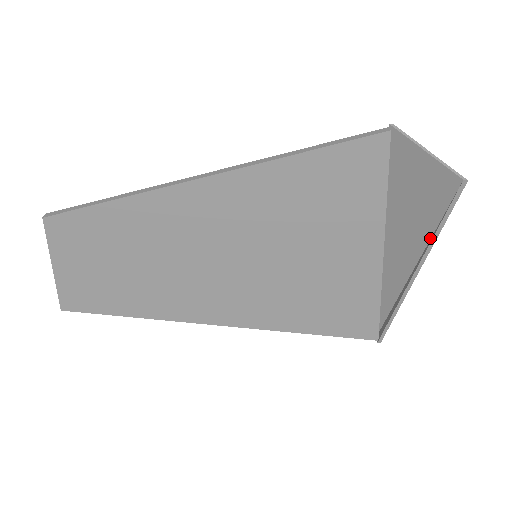
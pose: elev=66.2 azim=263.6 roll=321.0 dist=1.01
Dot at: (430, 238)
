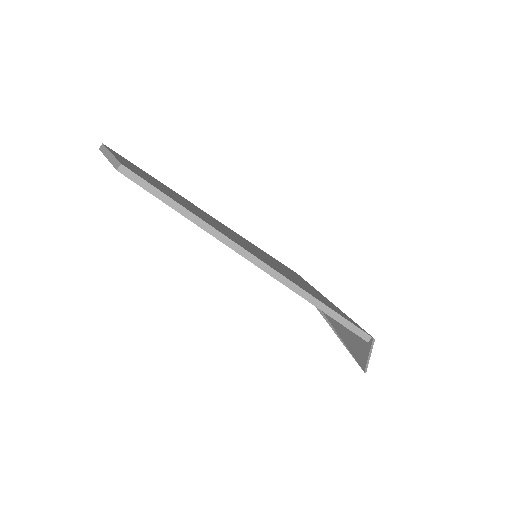
Dot at: (340, 337)
